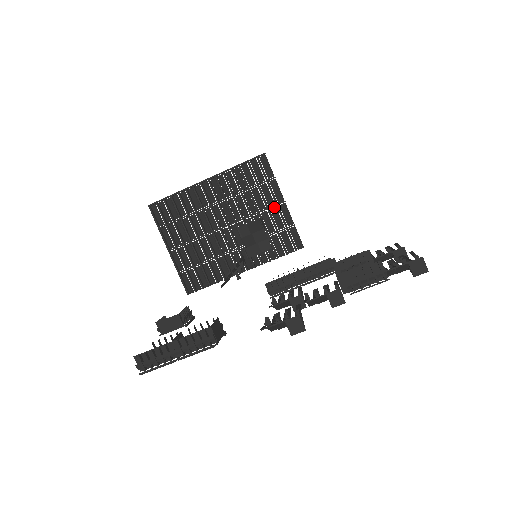
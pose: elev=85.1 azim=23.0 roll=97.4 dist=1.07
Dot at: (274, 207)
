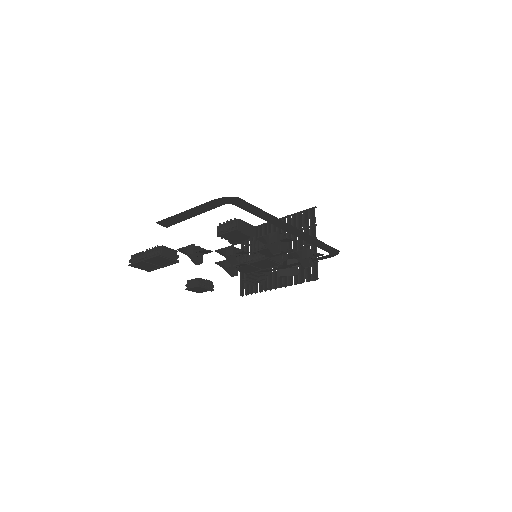
Dot at: (309, 245)
